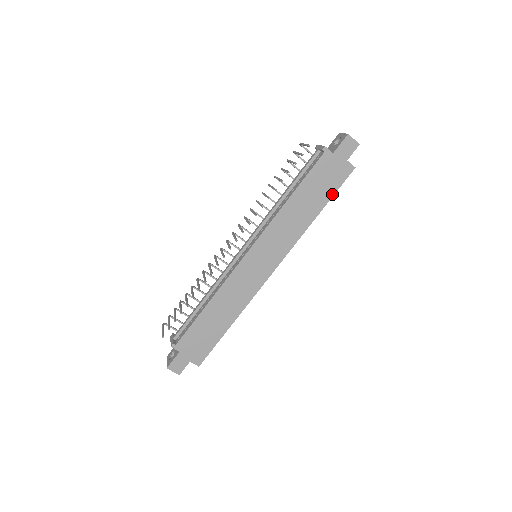
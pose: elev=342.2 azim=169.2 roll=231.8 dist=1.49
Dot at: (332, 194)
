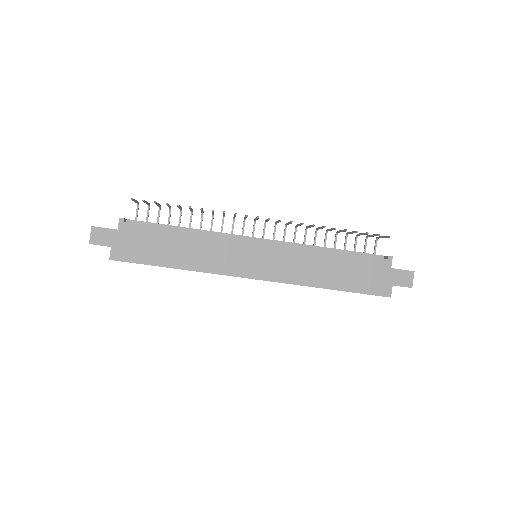
Dot at: (356, 291)
